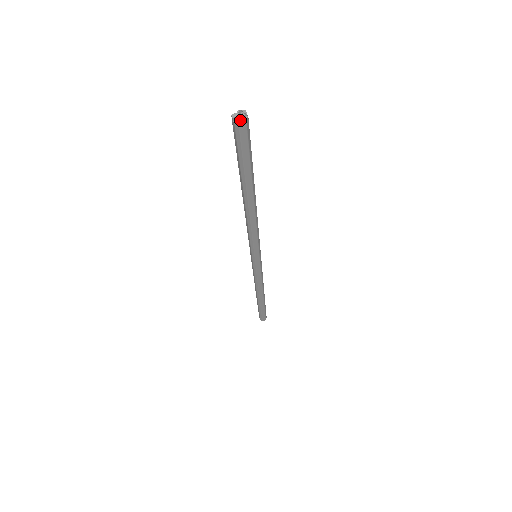
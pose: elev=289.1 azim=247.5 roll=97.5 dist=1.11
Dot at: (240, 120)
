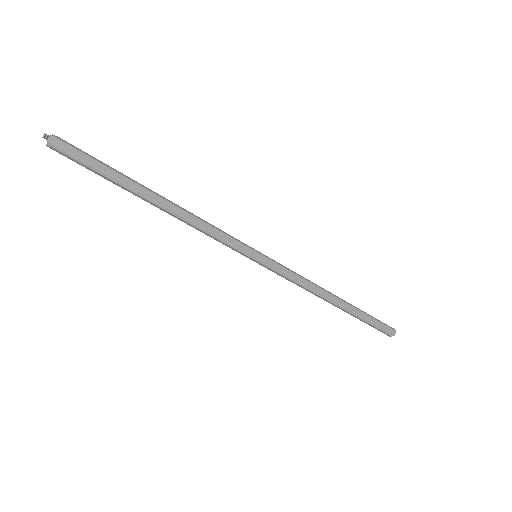
Dot at: (49, 139)
